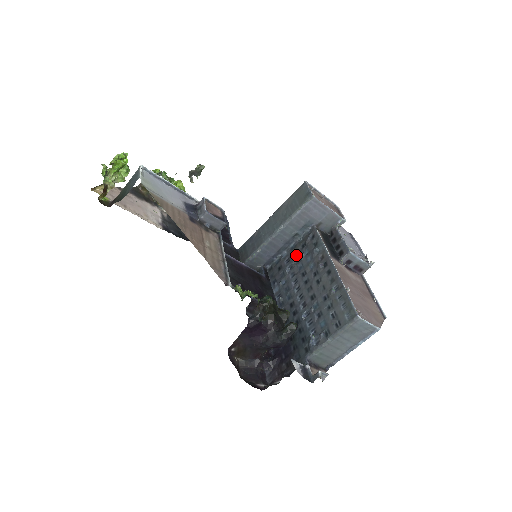
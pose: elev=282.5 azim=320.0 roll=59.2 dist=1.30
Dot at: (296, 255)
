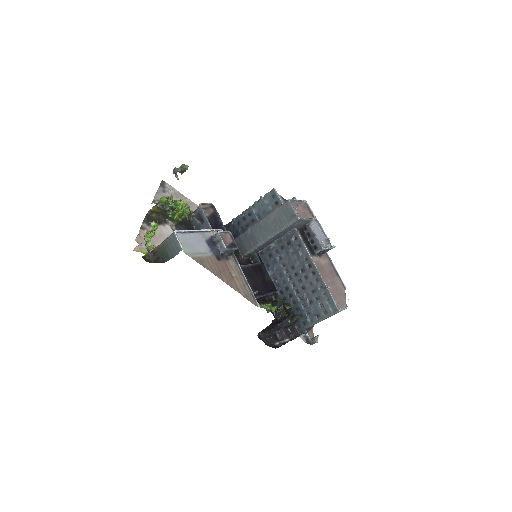
Dot at: (283, 250)
